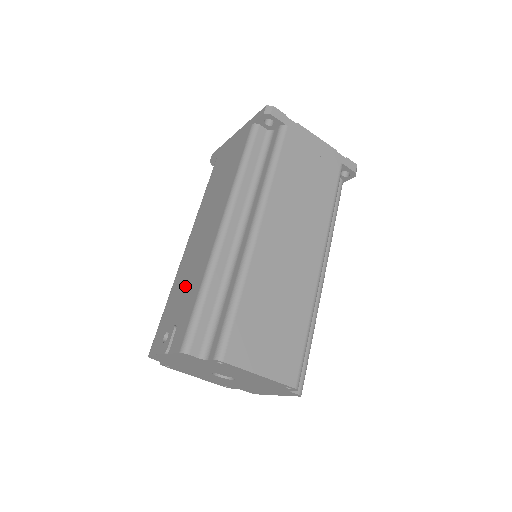
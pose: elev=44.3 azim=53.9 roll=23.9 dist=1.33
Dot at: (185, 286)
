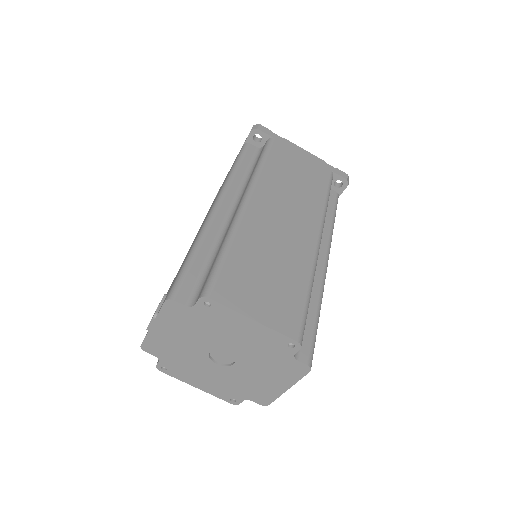
Dot at: occluded
